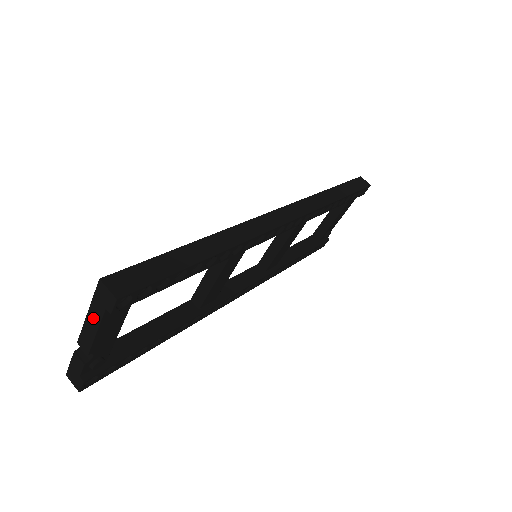
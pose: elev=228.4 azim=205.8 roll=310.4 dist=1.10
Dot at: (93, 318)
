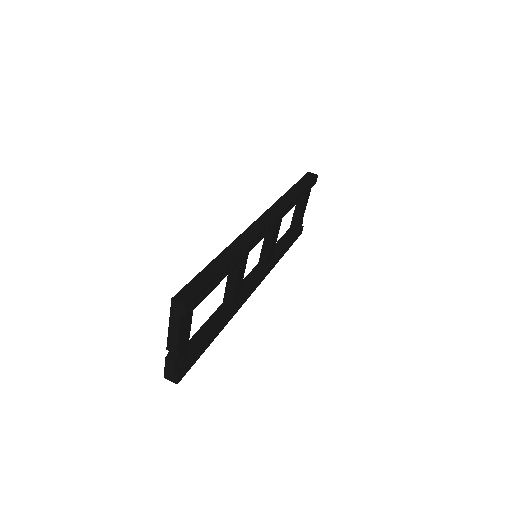
Dot at: (174, 327)
